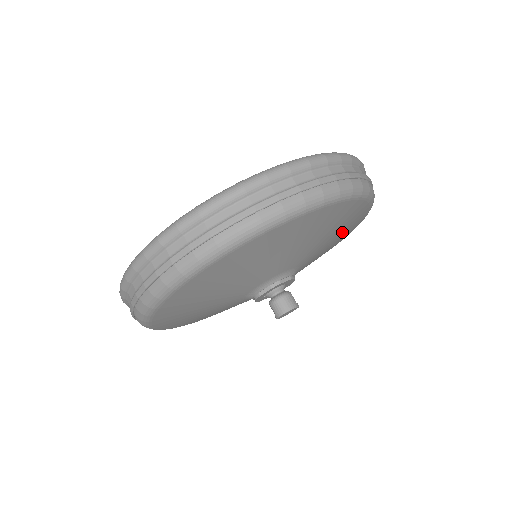
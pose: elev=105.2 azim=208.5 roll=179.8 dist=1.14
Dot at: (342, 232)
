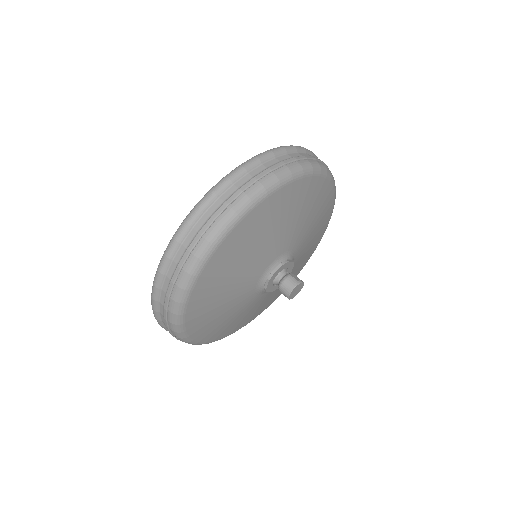
Dot at: (306, 206)
